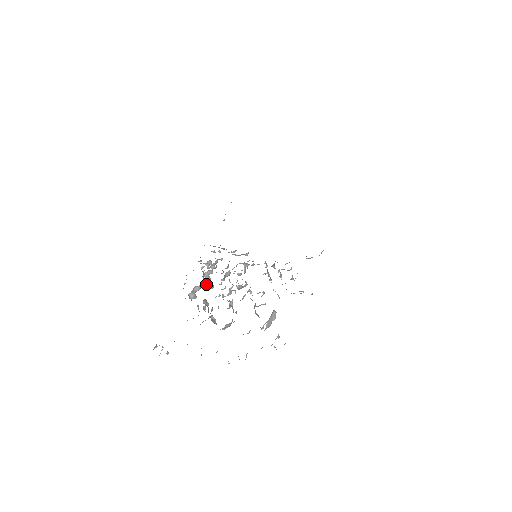
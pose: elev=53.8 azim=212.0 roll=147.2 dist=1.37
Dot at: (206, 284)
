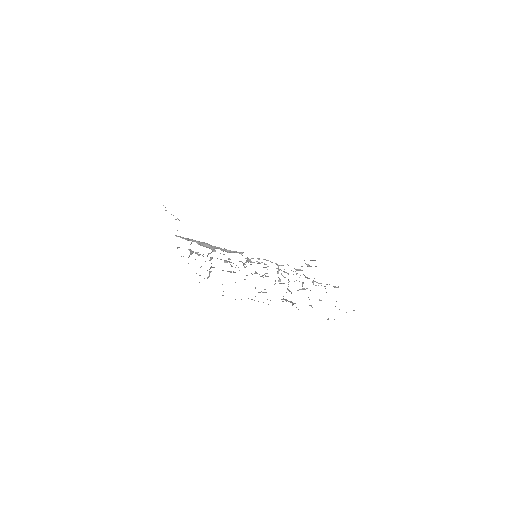
Dot at: occluded
